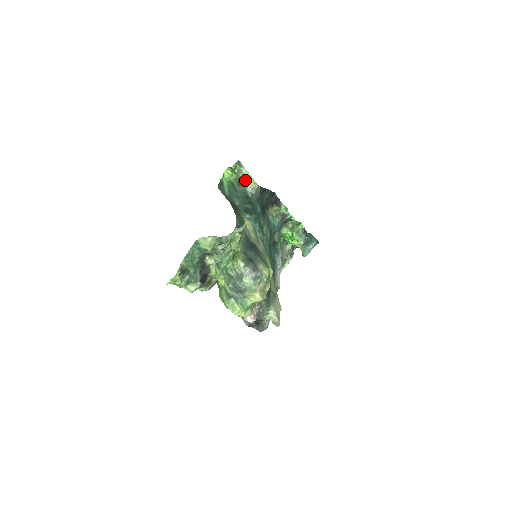
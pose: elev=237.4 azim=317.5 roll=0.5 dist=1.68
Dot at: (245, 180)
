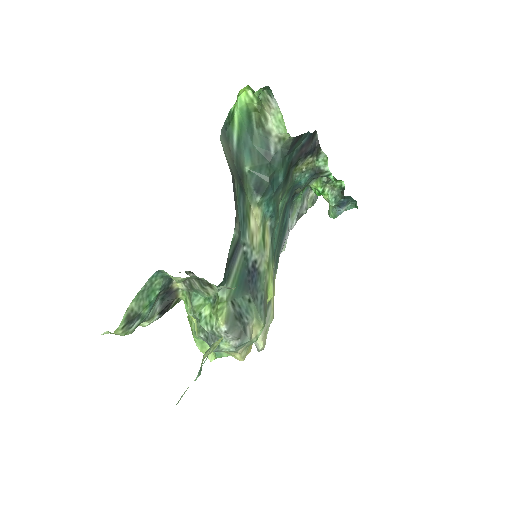
Dot at: (271, 120)
